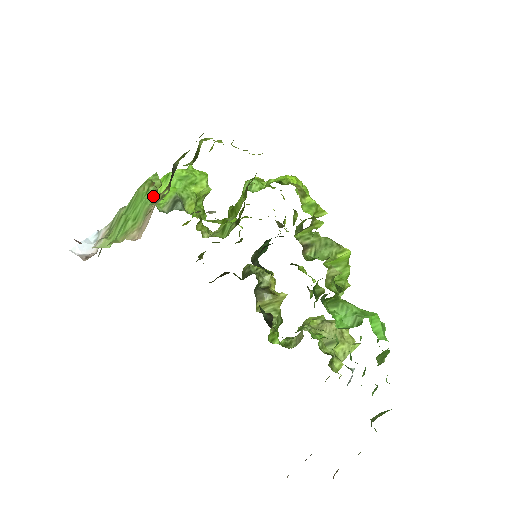
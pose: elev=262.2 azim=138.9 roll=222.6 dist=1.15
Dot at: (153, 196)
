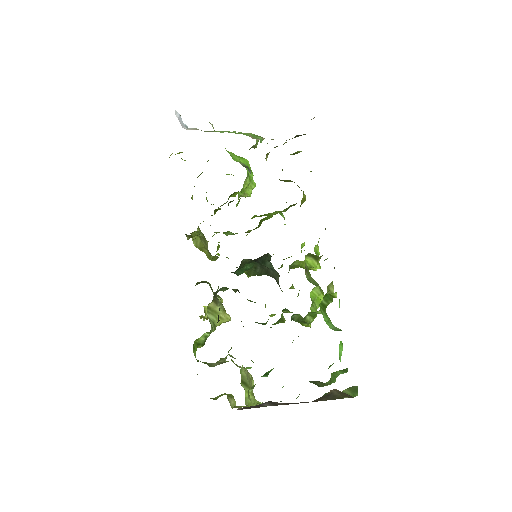
Dot at: occluded
